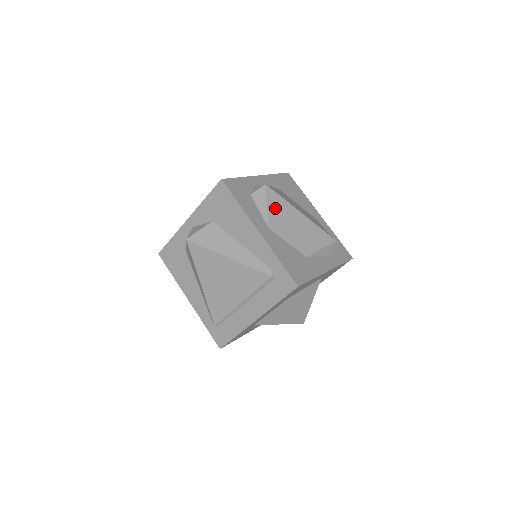
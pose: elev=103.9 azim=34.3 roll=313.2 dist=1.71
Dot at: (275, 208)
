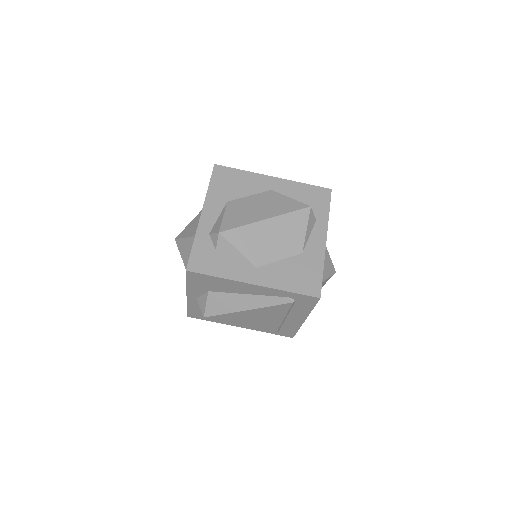
Dot at: (245, 244)
